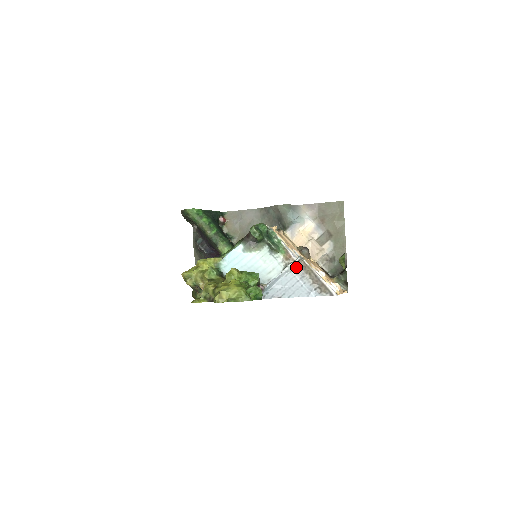
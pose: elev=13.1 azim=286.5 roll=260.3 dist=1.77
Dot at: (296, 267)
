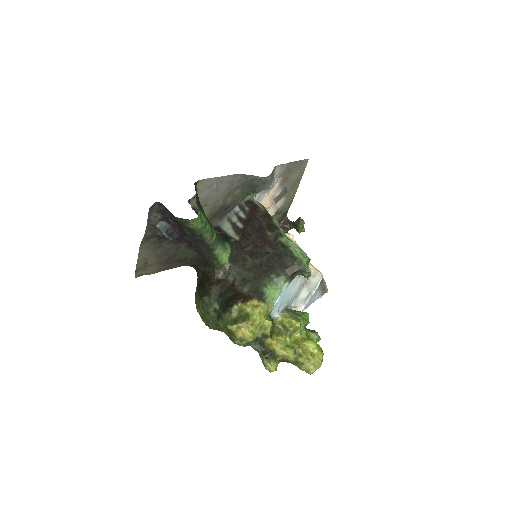
Dot at: occluded
